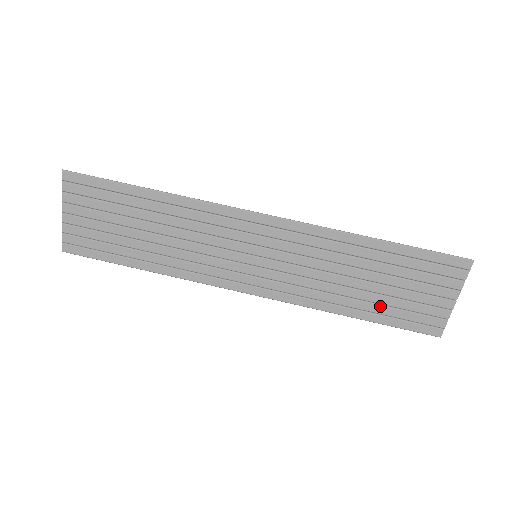
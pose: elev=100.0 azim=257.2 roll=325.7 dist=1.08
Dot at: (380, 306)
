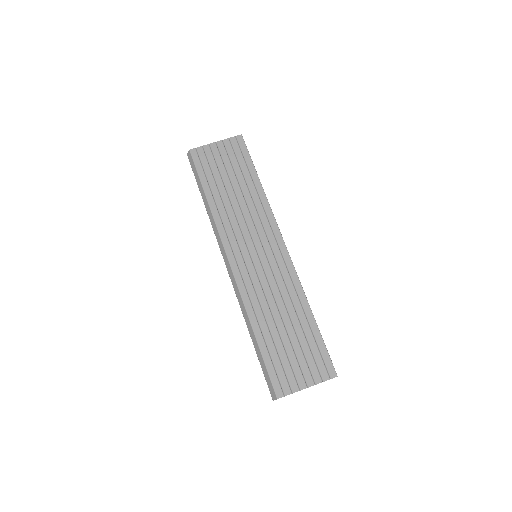
Dot at: (273, 345)
